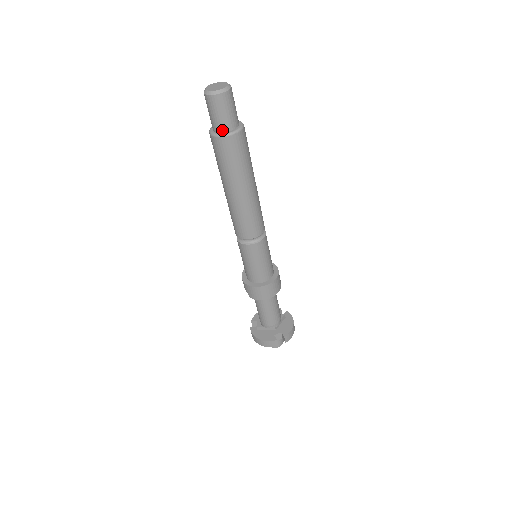
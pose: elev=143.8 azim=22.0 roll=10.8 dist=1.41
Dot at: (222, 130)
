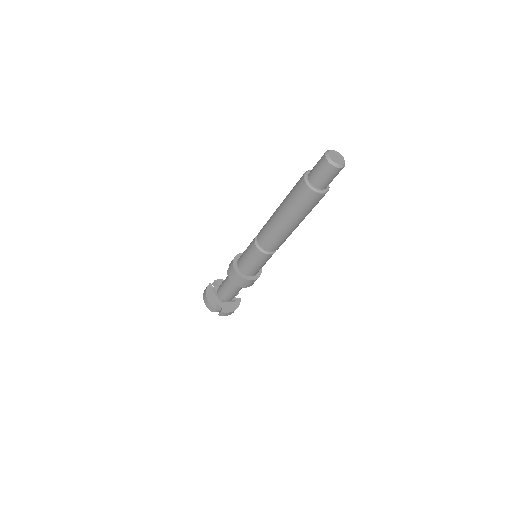
Dot at: (312, 182)
